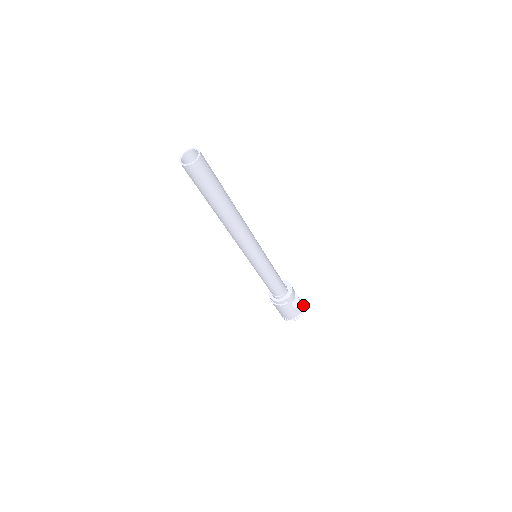
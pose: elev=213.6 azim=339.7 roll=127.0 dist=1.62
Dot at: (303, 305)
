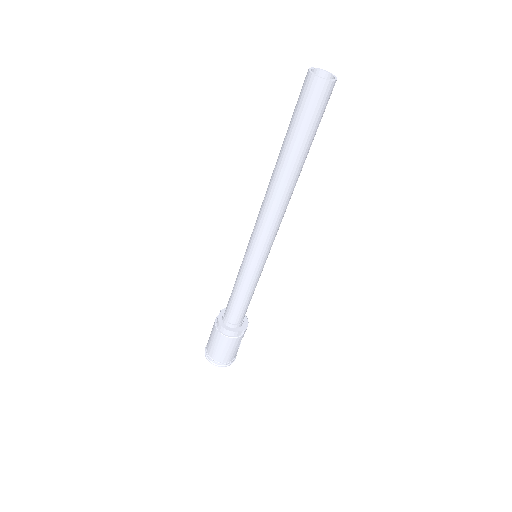
Dot at: occluded
